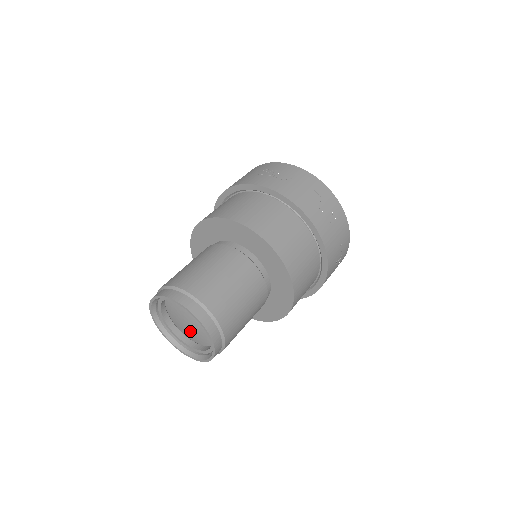
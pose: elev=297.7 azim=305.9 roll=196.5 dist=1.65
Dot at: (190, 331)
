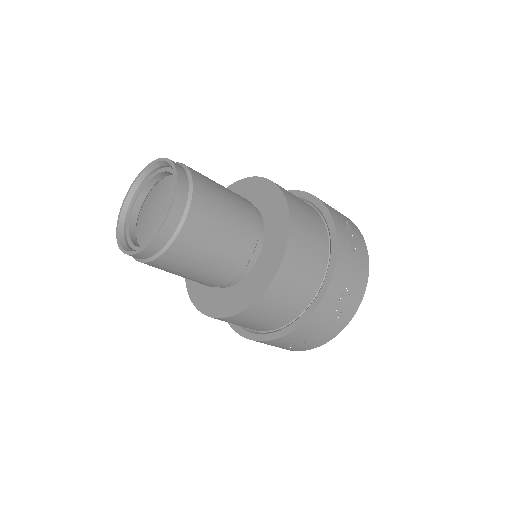
Dot at: (147, 218)
